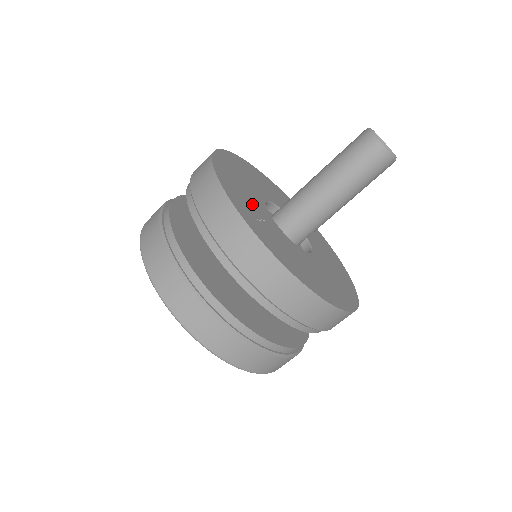
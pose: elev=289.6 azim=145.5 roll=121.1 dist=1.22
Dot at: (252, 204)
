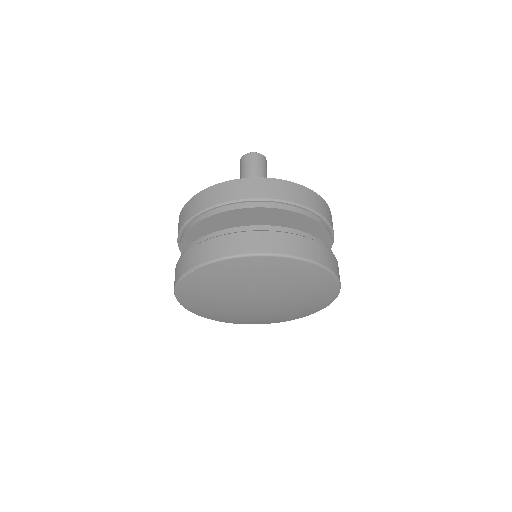
Dot at: occluded
